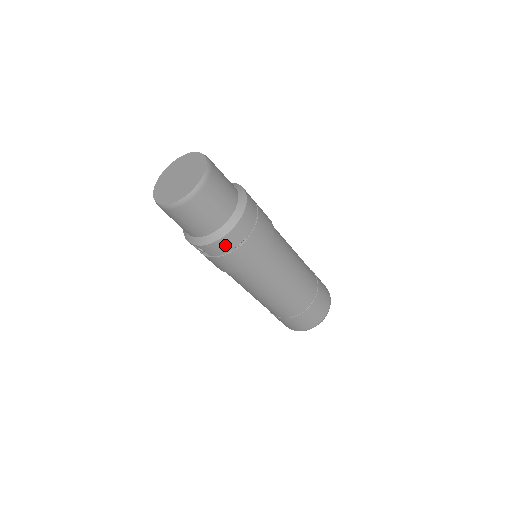
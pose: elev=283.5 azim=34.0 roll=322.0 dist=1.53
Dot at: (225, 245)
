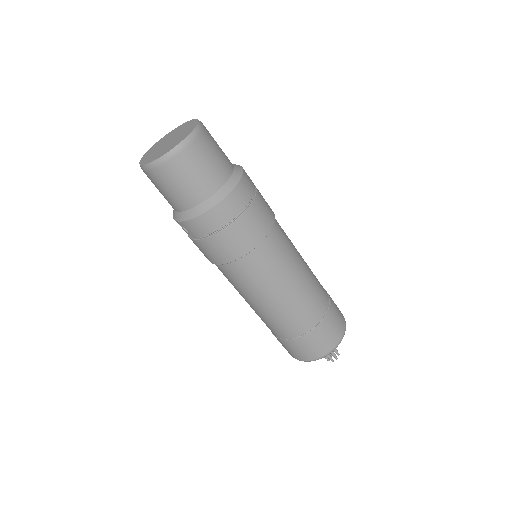
Dot at: (207, 224)
